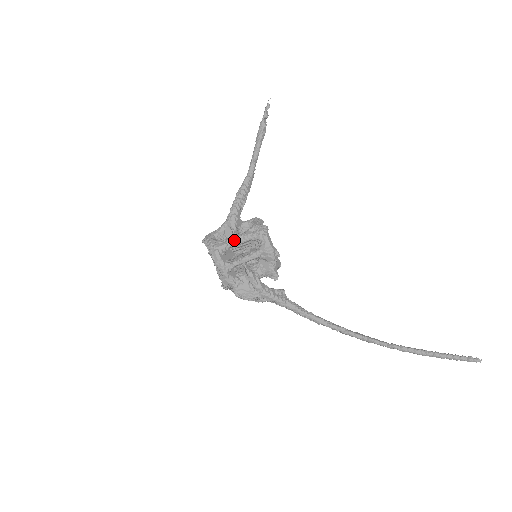
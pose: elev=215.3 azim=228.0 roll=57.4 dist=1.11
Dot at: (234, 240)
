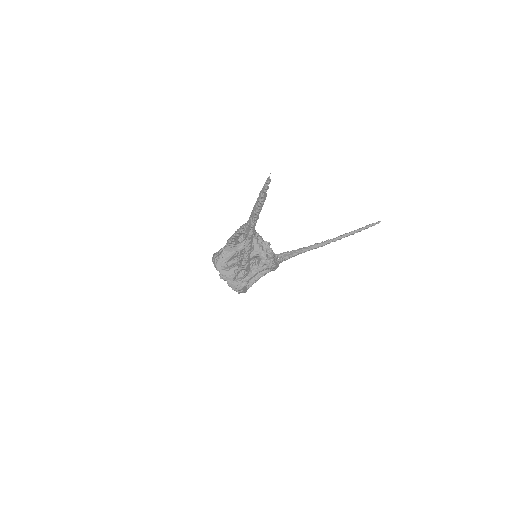
Dot at: occluded
